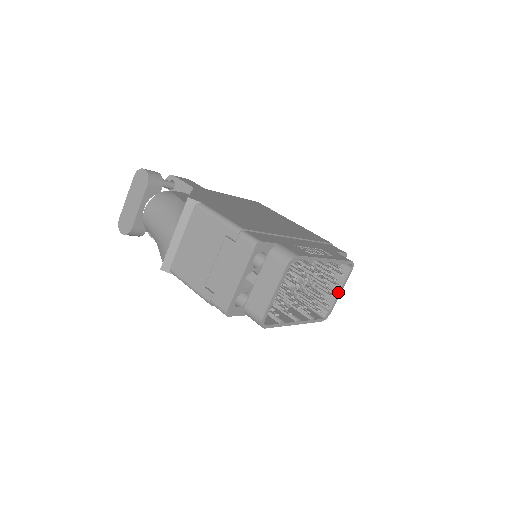
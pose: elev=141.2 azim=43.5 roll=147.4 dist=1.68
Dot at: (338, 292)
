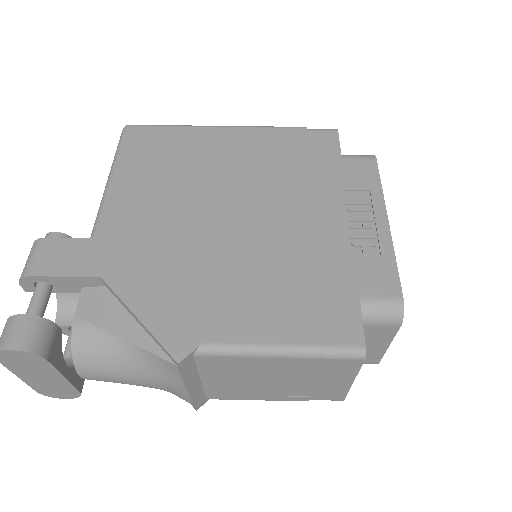
Dot at: occluded
